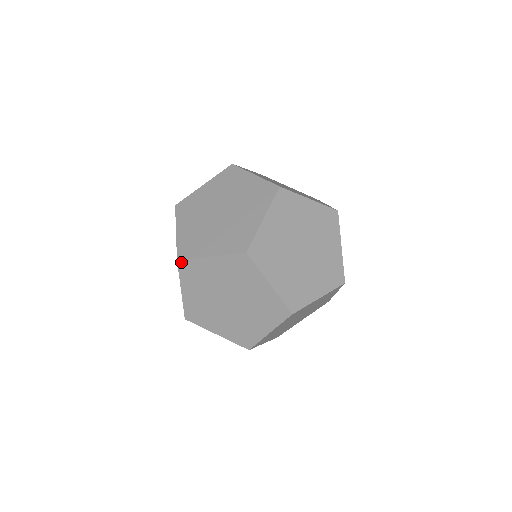
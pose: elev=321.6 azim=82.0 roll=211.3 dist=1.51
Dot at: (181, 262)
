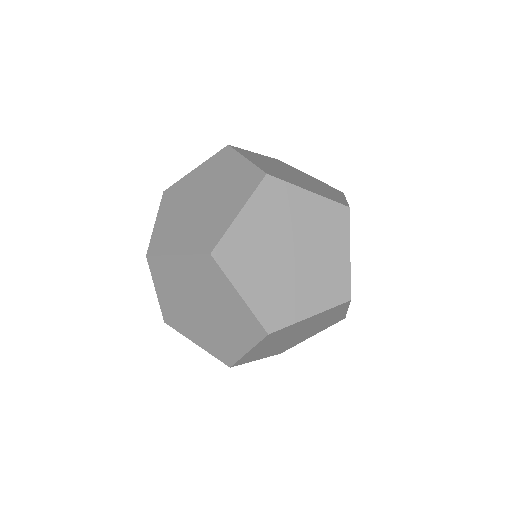
Dot at: (167, 191)
